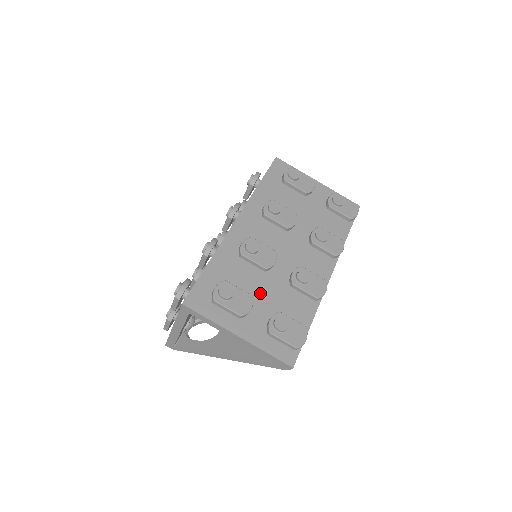
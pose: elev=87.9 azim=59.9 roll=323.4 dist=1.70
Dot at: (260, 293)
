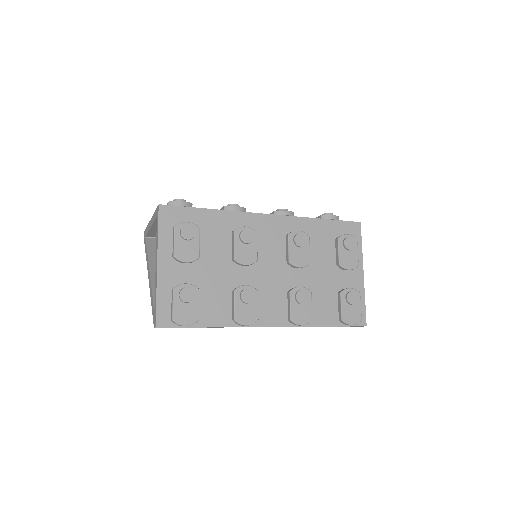
Dot at: (210, 267)
